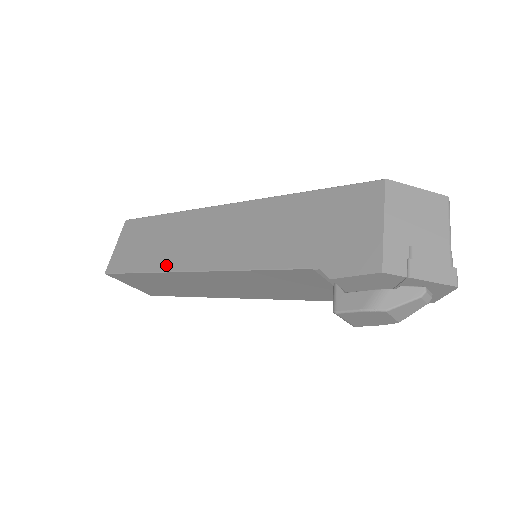
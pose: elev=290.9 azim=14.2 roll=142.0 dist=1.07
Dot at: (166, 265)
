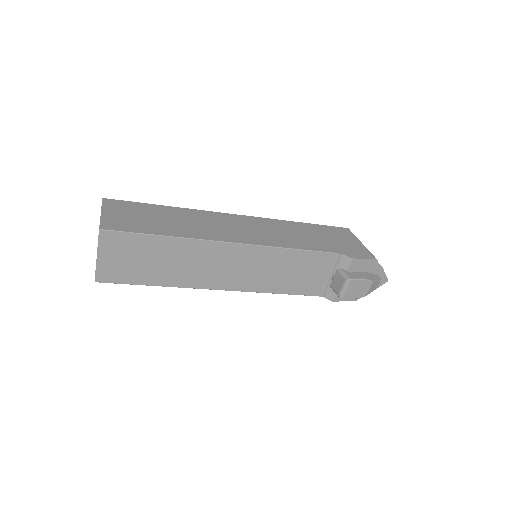
Dot at: (201, 236)
